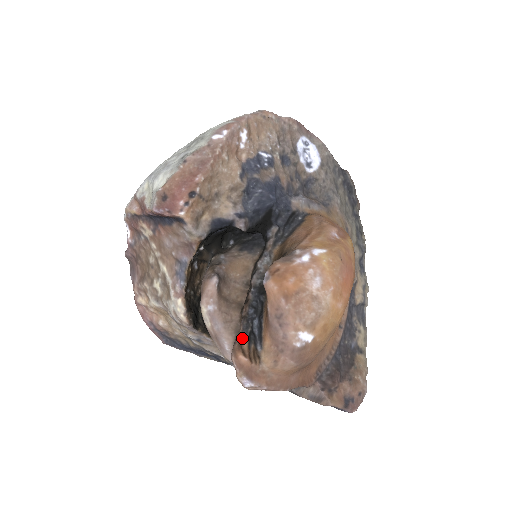
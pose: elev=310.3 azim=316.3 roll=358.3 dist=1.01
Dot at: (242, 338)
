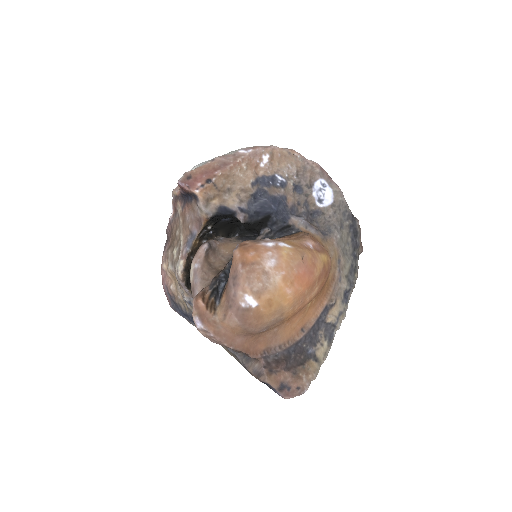
Dot at: (207, 290)
